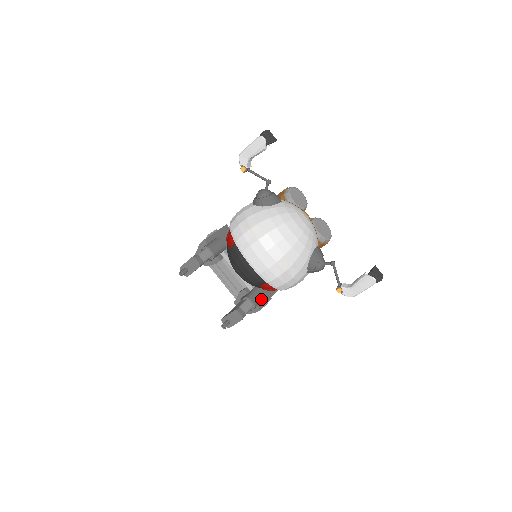
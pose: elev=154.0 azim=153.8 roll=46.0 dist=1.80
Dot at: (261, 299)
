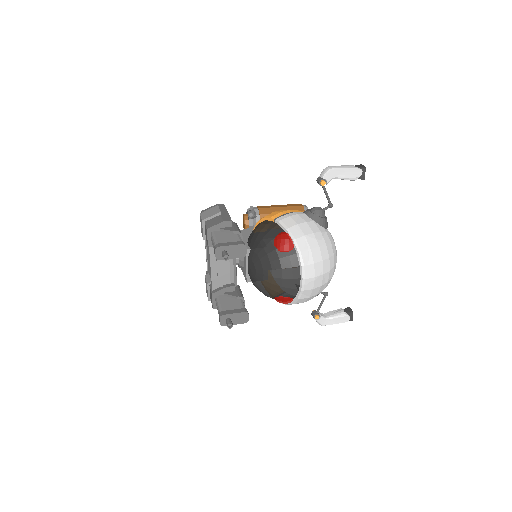
Dot at: occluded
